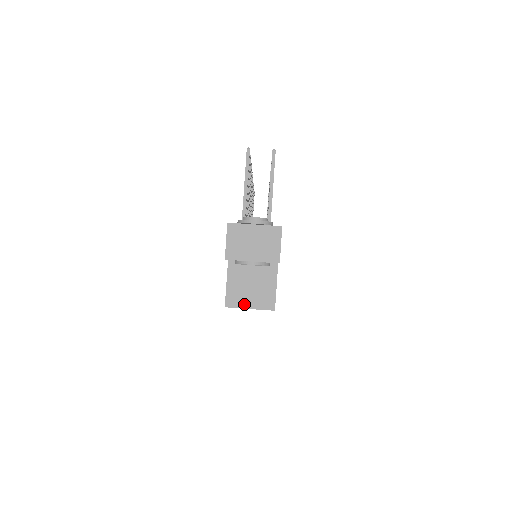
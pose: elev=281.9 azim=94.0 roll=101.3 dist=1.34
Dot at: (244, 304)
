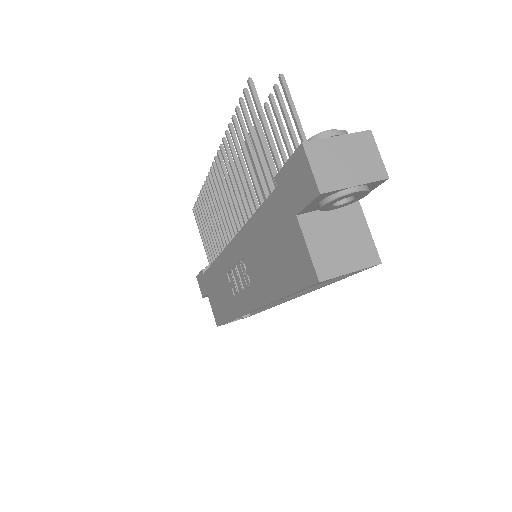
Dot at: (342, 269)
